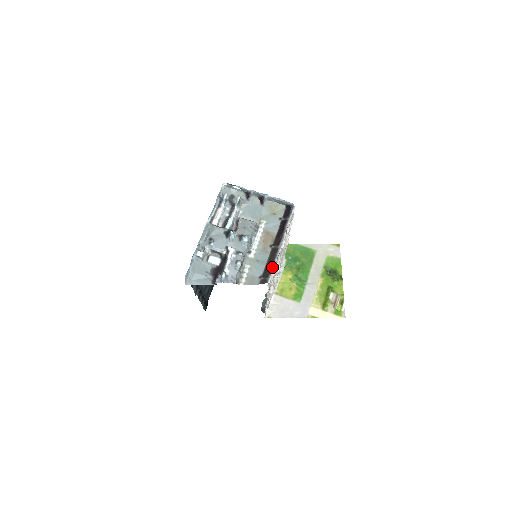
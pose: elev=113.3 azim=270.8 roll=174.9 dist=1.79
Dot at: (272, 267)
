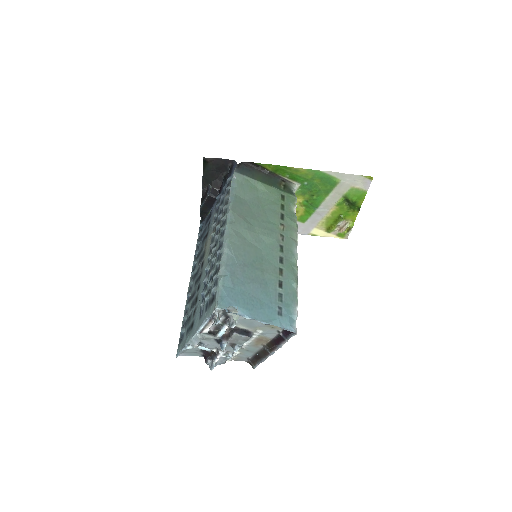
Dot at: (260, 362)
